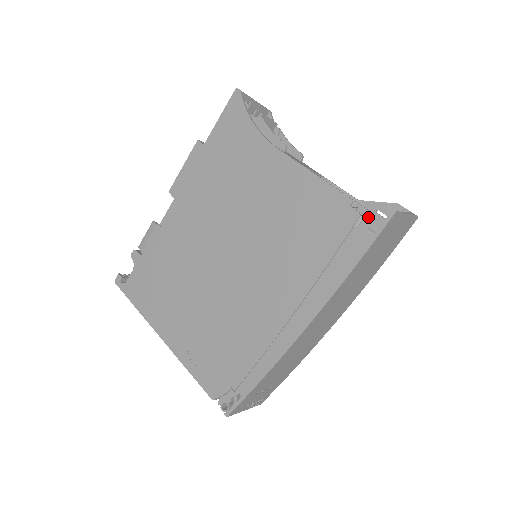
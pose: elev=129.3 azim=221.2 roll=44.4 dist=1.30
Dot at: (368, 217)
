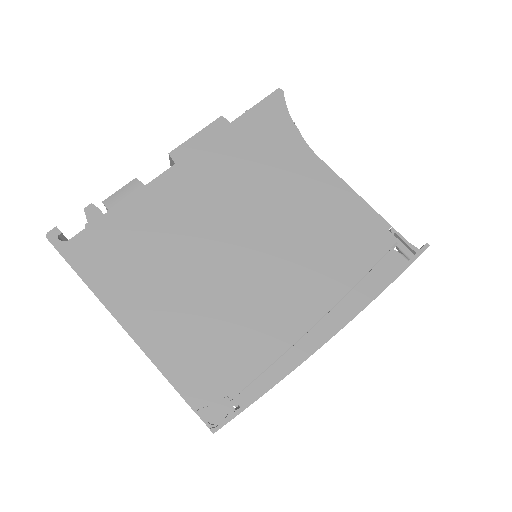
Dot at: (402, 245)
